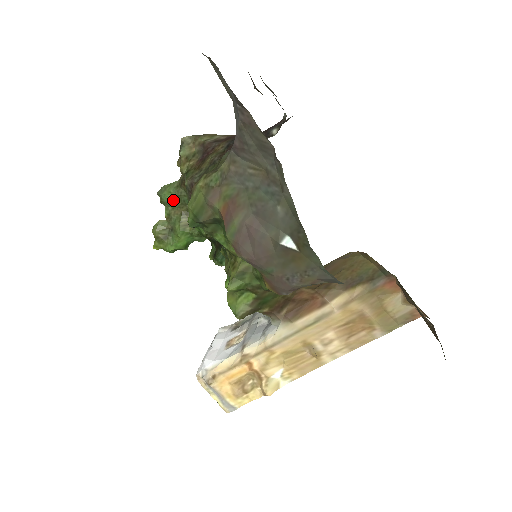
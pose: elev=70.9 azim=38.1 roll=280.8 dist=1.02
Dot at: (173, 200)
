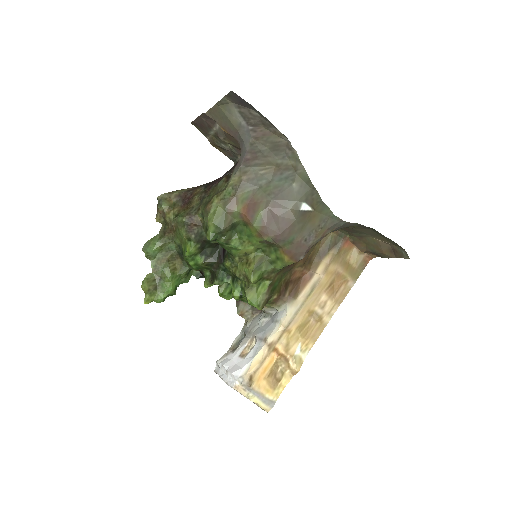
Dot at: (158, 251)
